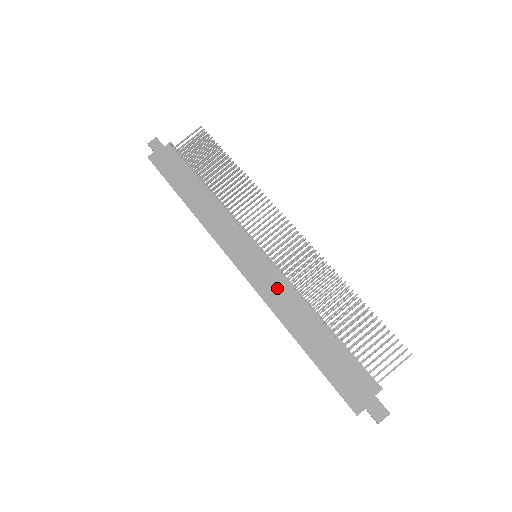
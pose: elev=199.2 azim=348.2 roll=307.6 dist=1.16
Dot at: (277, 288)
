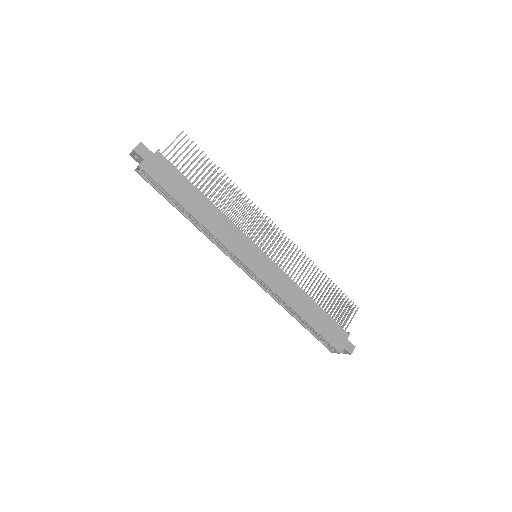
Dot at: (281, 281)
